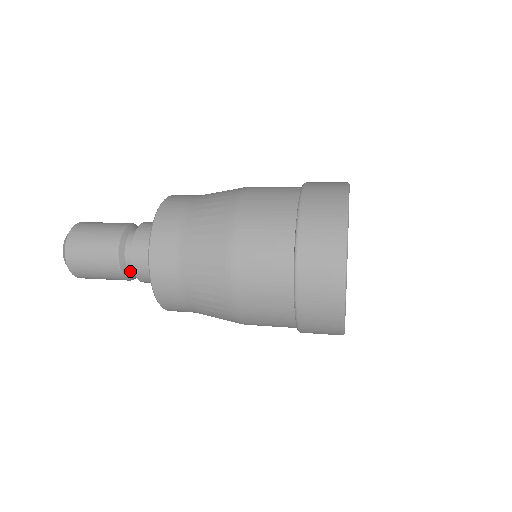
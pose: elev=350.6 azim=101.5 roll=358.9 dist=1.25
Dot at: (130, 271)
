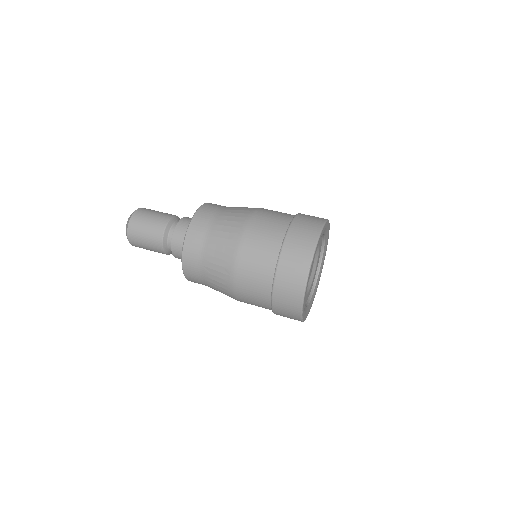
Dot at: (170, 251)
